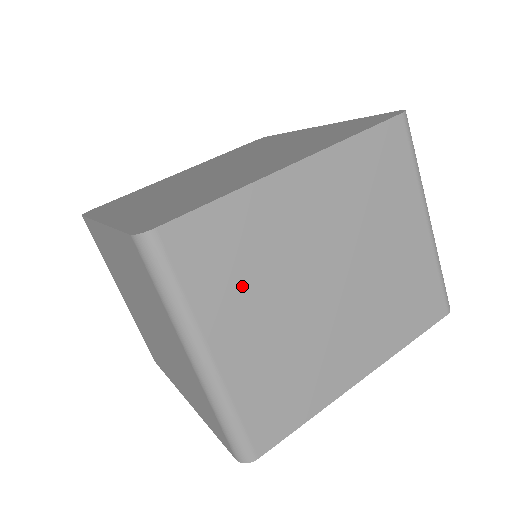
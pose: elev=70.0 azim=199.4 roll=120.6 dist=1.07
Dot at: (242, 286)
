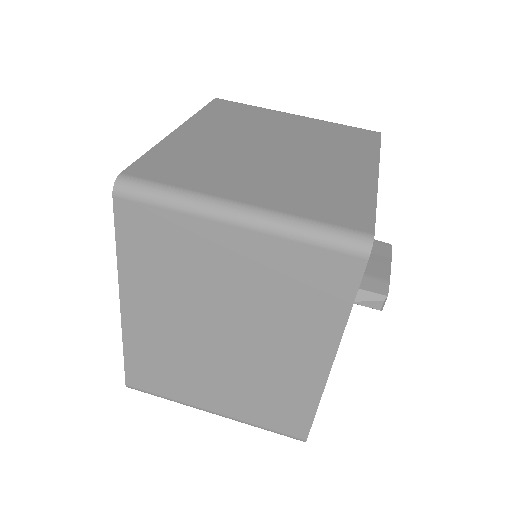
Dot at: (216, 172)
